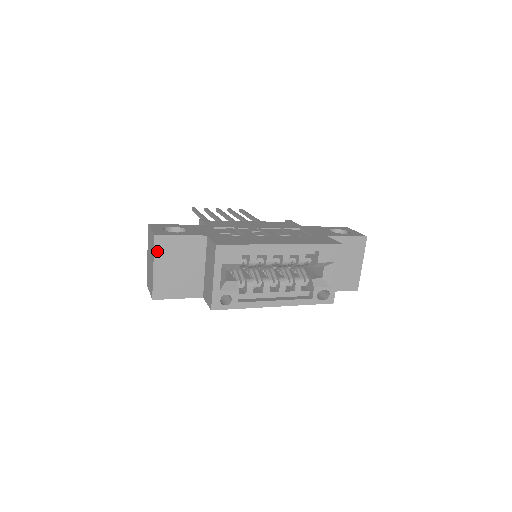
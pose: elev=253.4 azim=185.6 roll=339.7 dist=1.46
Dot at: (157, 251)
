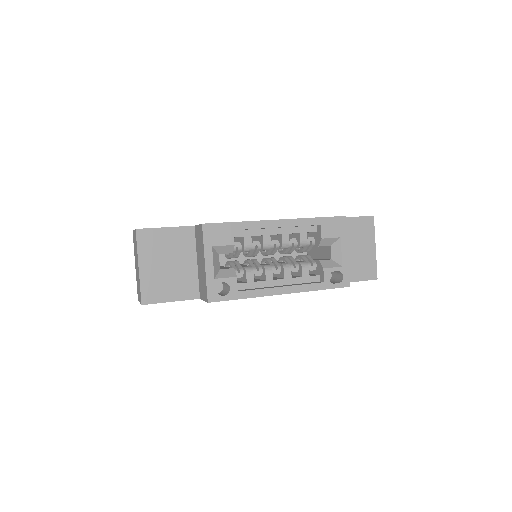
Dot at: (141, 247)
